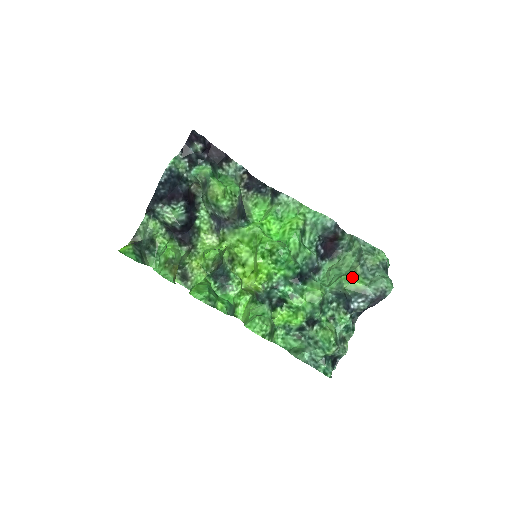
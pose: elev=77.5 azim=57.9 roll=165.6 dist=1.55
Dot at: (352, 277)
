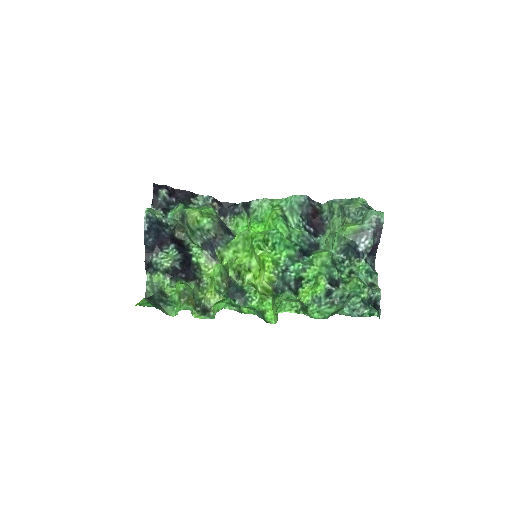
Dot at: (345, 226)
